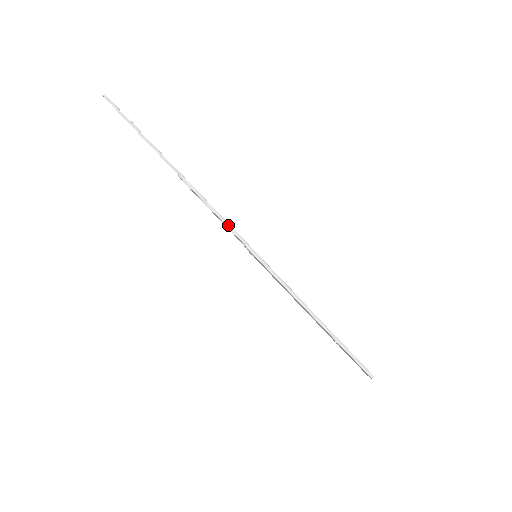
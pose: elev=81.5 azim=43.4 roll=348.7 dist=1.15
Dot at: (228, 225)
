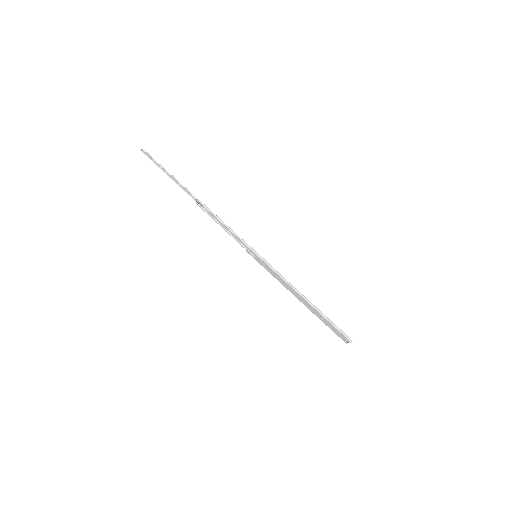
Dot at: (235, 233)
